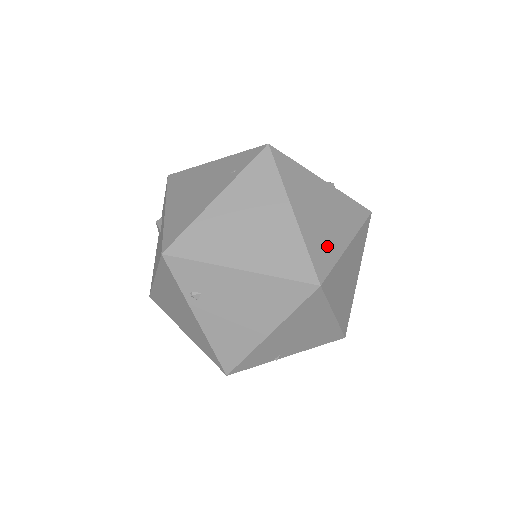
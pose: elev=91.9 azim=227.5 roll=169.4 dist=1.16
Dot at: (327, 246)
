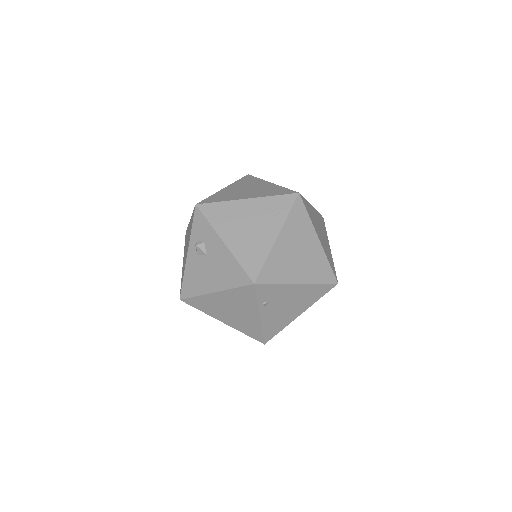
Dot at: (329, 255)
